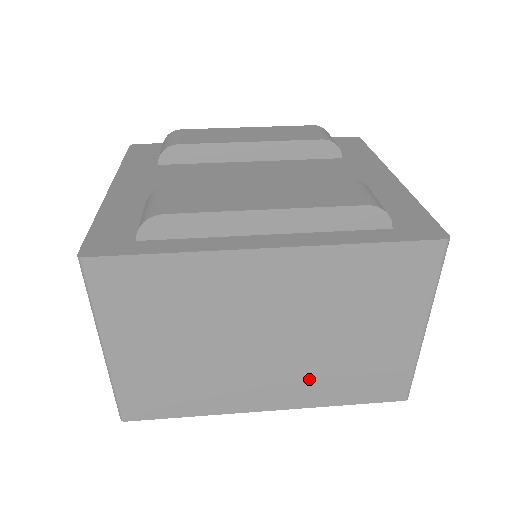
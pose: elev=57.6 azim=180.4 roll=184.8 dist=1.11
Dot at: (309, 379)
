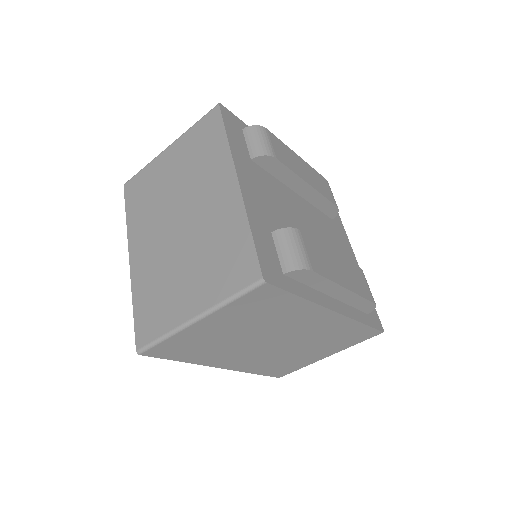
Dot at: (261, 361)
